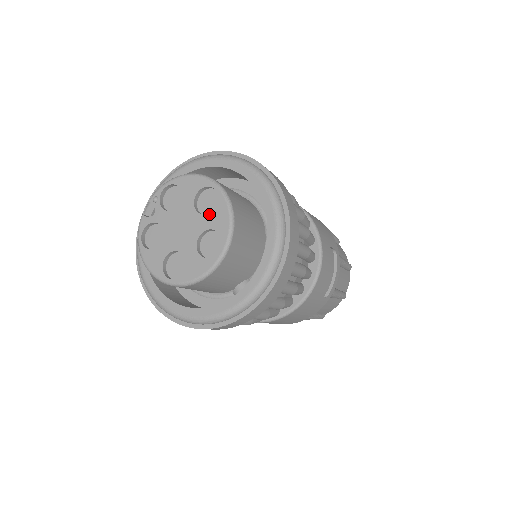
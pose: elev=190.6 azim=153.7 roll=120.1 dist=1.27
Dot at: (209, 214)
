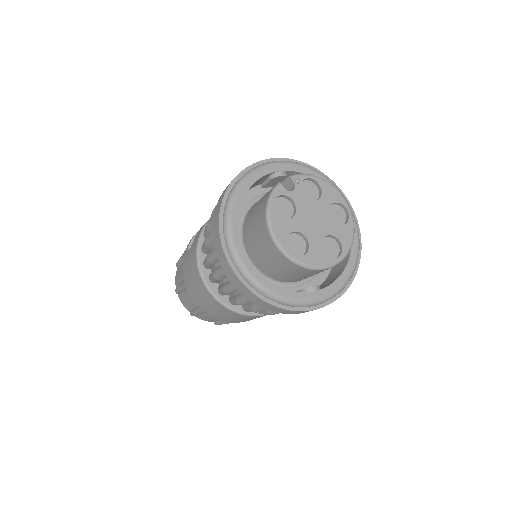
Dot at: (339, 225)
